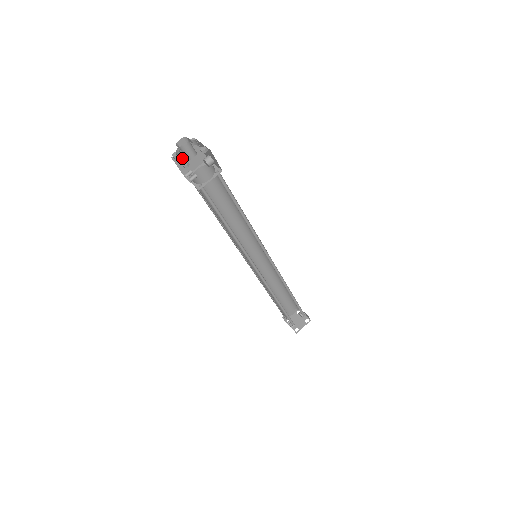
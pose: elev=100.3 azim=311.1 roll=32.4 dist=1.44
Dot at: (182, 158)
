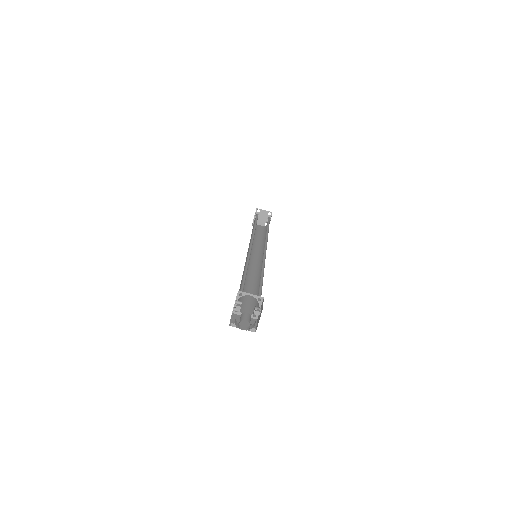
Dot at: occluded
